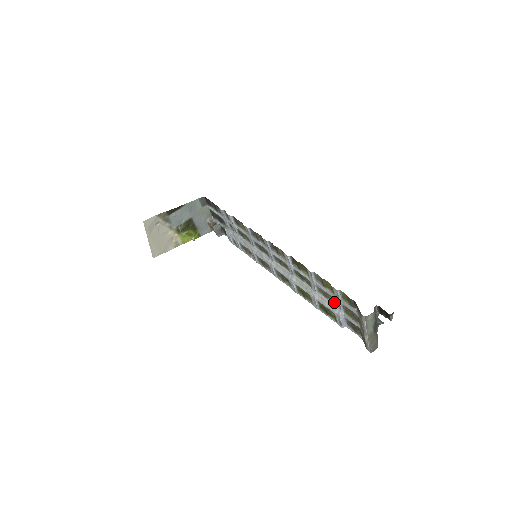
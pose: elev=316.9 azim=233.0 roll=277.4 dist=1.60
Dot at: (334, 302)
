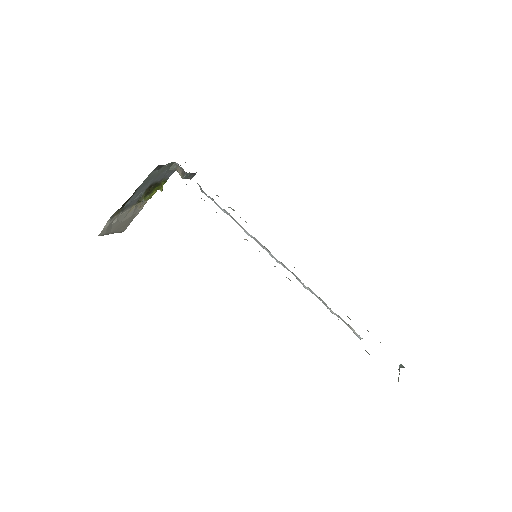
Dot at: (355, 332)
